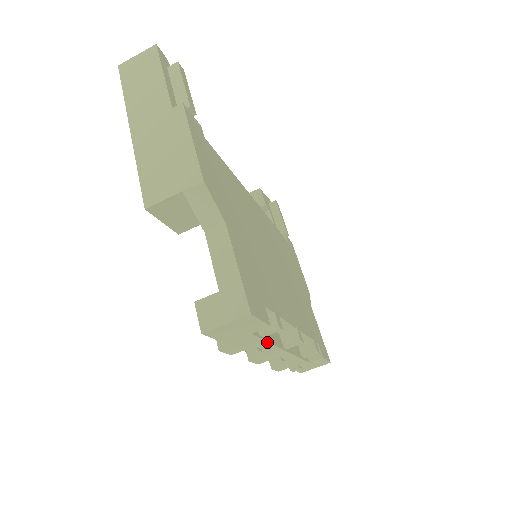
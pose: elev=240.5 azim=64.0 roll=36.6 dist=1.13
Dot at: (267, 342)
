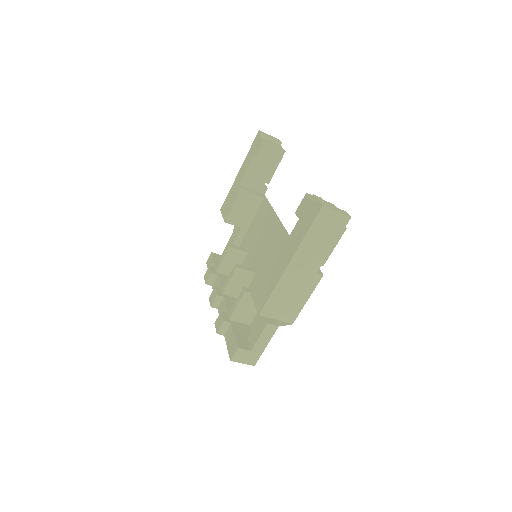
Dot at: occluded
